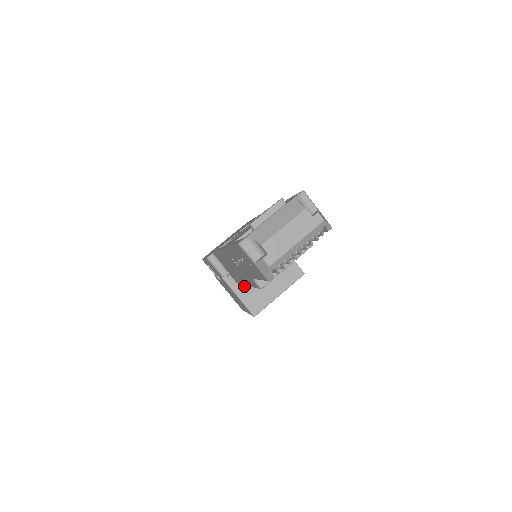
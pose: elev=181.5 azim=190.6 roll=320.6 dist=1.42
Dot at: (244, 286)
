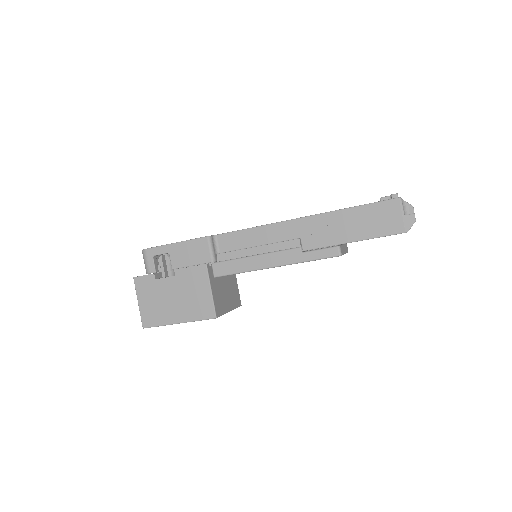
Dot at: (216, 284)
